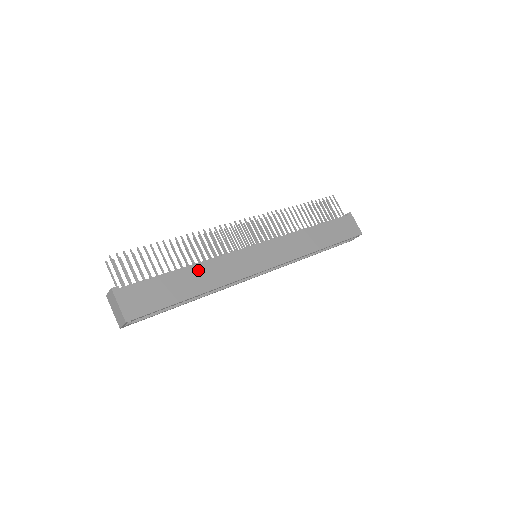
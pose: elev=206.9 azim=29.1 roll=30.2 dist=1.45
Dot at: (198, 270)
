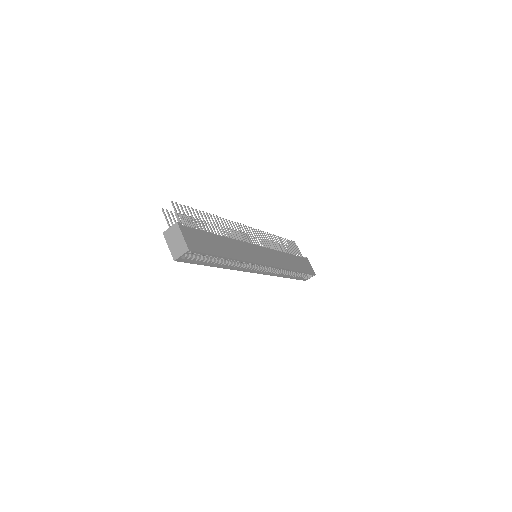
Dot at: (228, 241)
